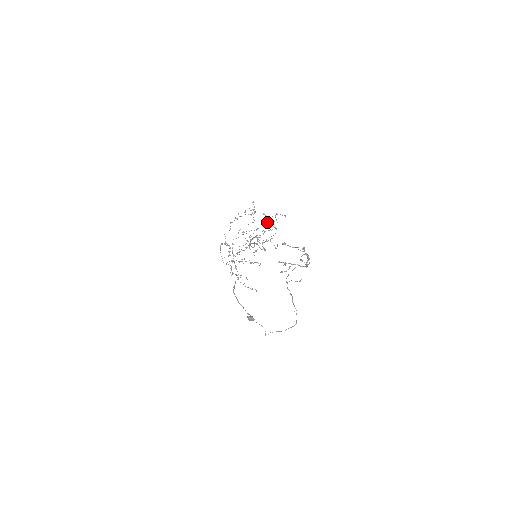
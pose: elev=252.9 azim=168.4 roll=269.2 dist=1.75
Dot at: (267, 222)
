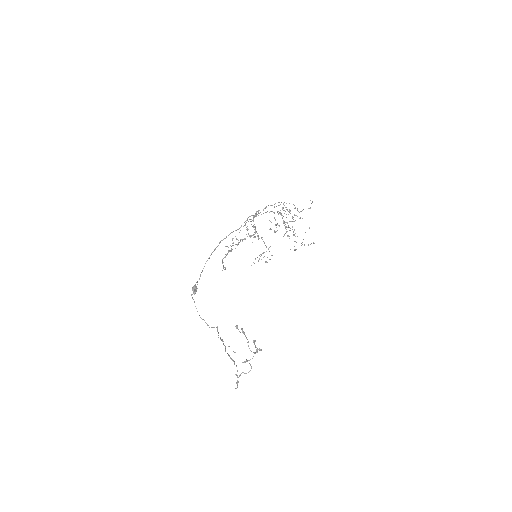
Dot at: occluded
